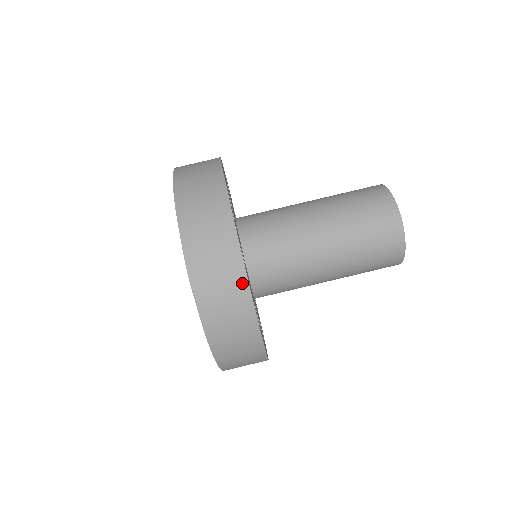
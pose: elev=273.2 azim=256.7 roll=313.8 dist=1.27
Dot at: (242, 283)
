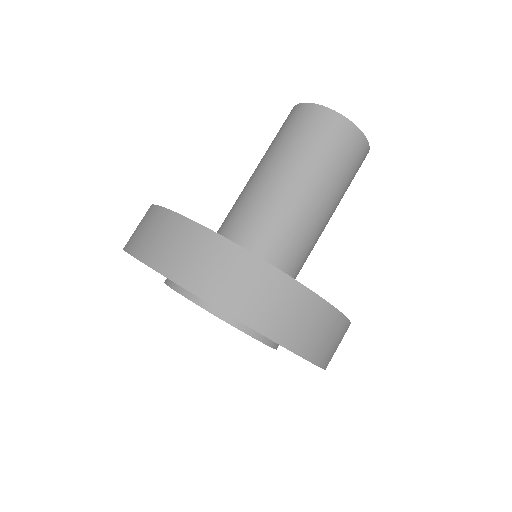
Dot at: (175, 219)
